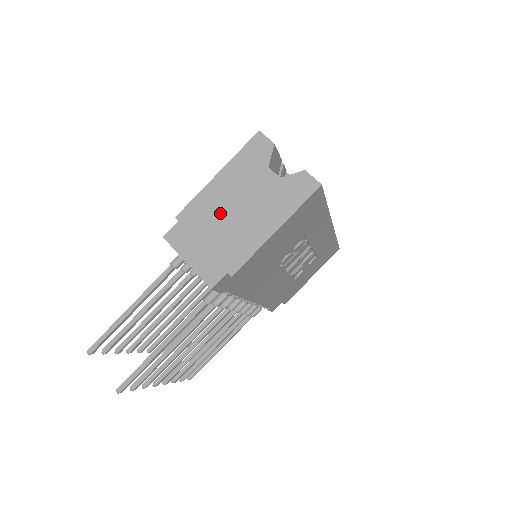
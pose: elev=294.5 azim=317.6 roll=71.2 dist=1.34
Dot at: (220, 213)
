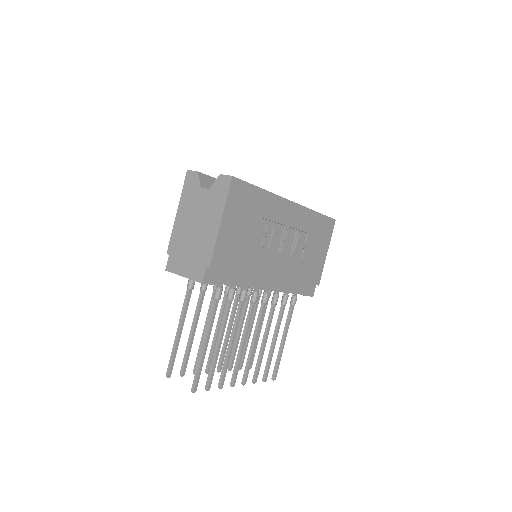
Dot at: (188, 234)
